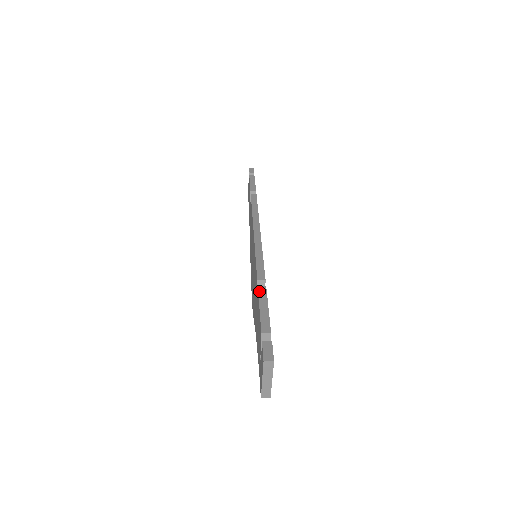
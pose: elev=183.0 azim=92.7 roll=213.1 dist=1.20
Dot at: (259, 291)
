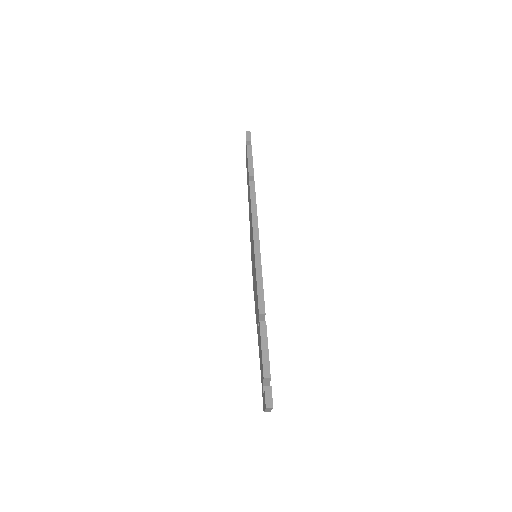
Dot at: (261, 328)
